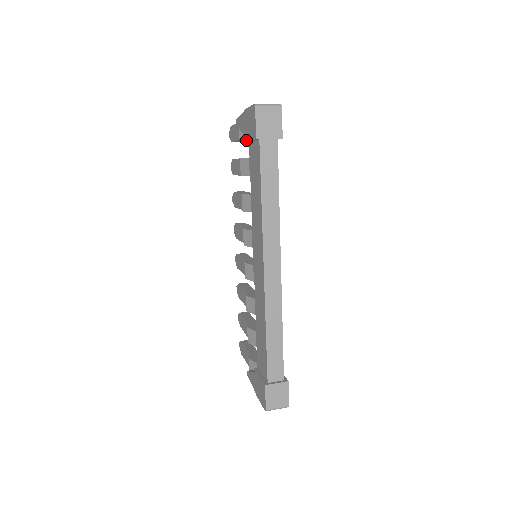
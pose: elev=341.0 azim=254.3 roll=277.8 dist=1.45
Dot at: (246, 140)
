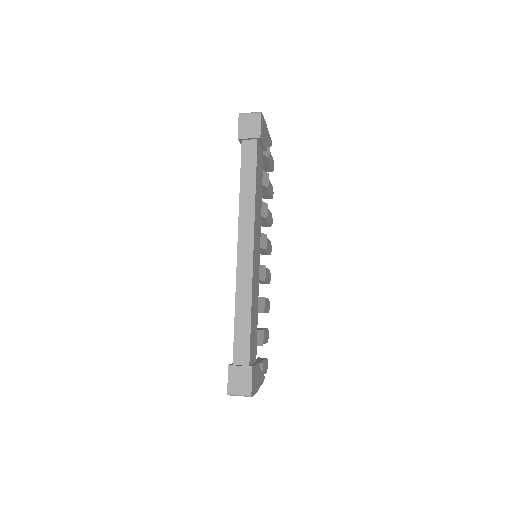
Dot at: occluded
